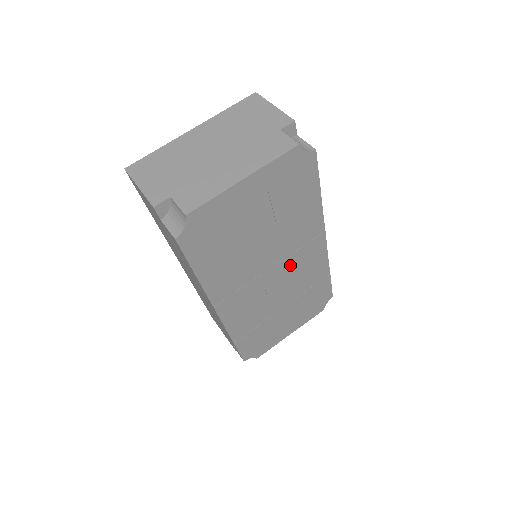
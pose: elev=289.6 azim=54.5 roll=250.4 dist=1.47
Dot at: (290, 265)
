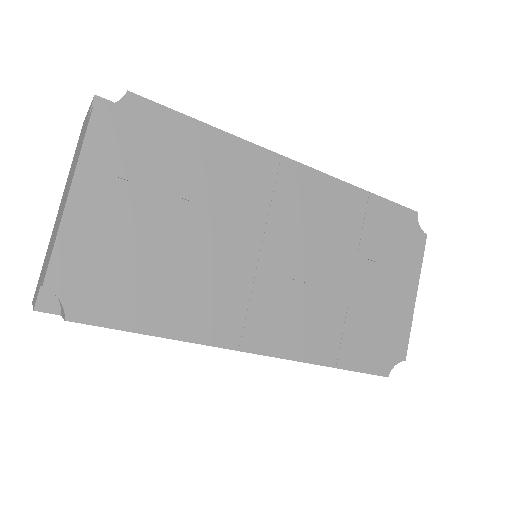
Dot at: (287, 227)
